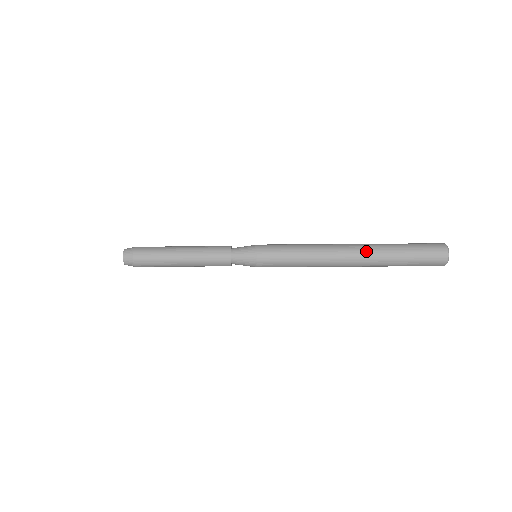
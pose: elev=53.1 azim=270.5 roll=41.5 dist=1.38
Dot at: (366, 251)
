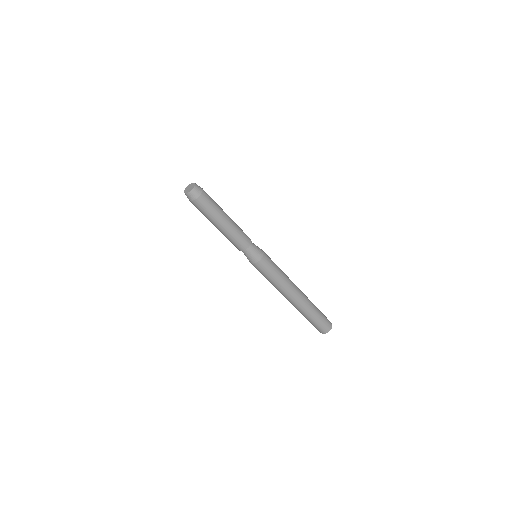
Dot at: (303, 303)
